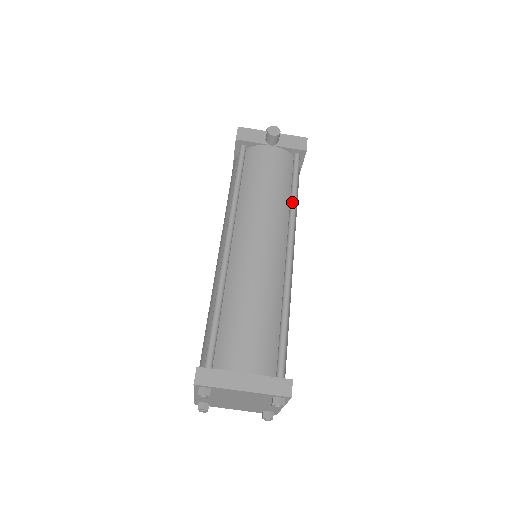
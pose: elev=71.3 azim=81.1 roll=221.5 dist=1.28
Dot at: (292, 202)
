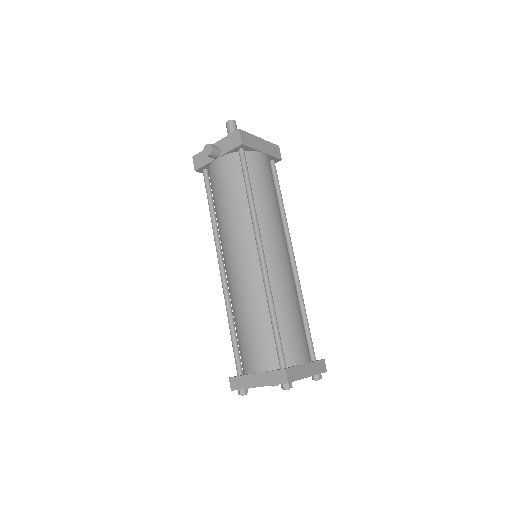
Dot at: (249, 204)
